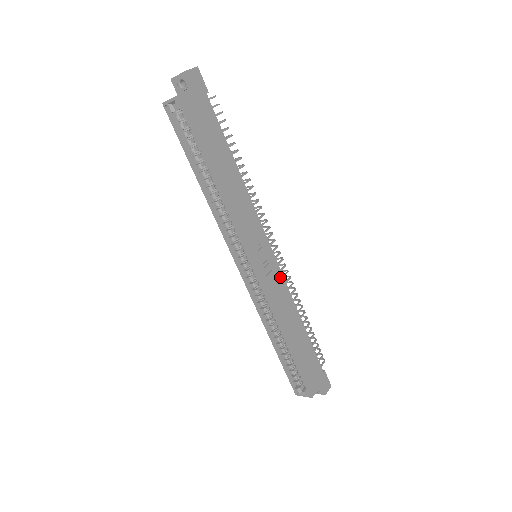
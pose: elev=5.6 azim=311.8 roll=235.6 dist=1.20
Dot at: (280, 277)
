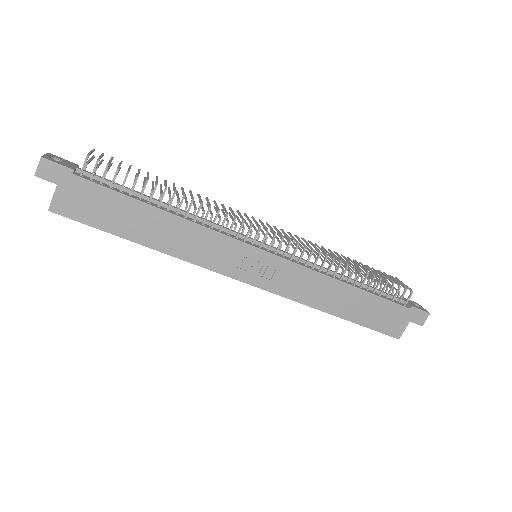
Dot at: (292, 267)
